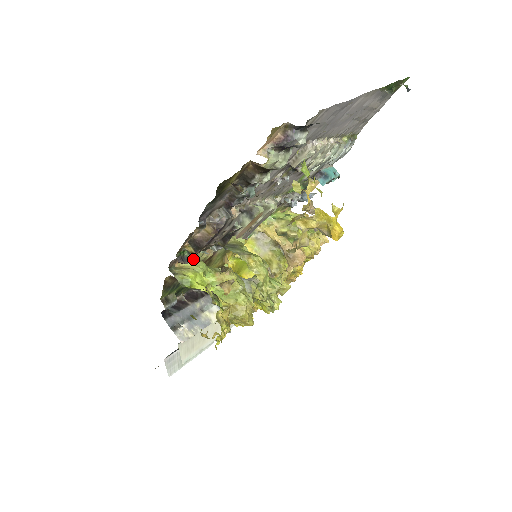
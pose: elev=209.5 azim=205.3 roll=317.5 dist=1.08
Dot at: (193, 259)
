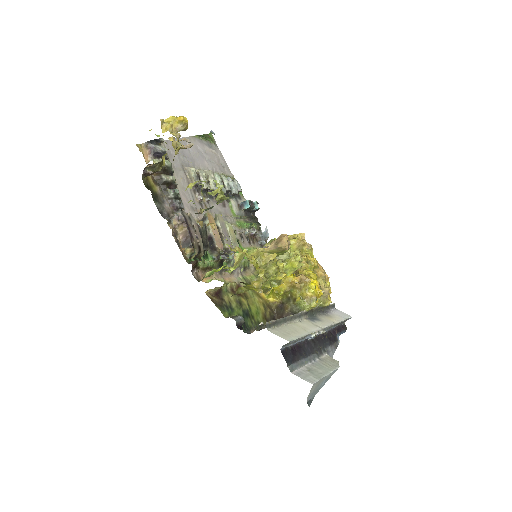
Dot at: occluded
